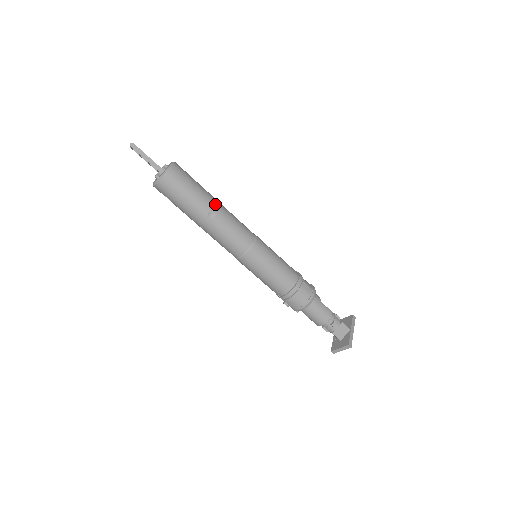
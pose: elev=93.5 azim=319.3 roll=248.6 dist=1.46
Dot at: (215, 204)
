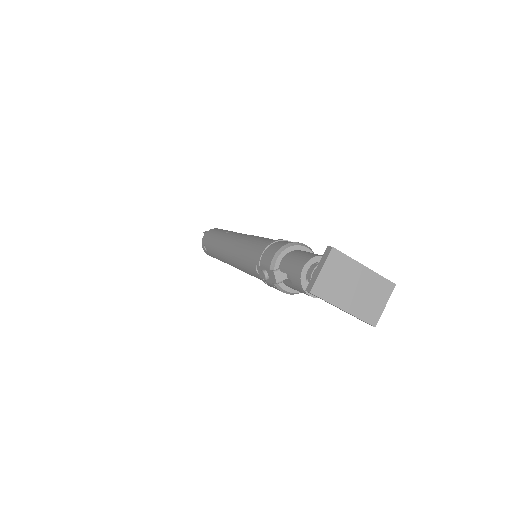
Dot at: occluded
